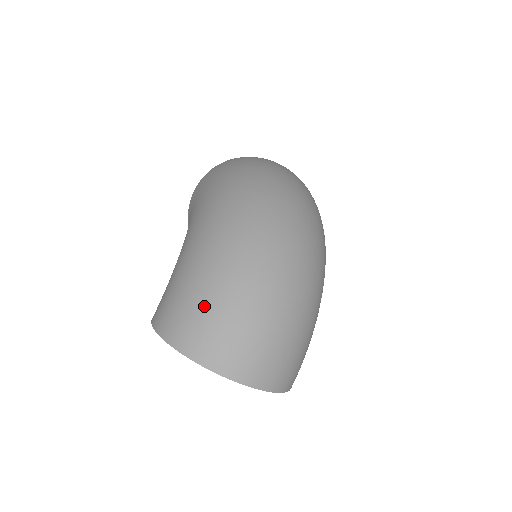
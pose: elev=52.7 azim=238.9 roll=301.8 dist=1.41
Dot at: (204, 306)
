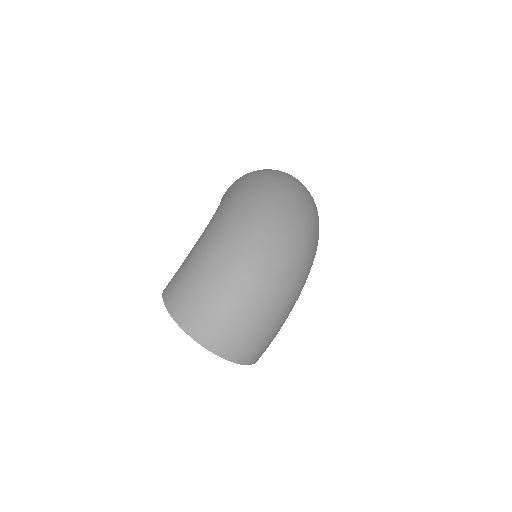
Dot at: (196, 290)
